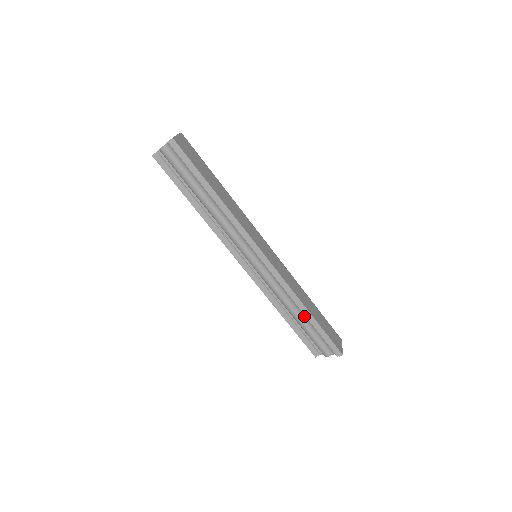
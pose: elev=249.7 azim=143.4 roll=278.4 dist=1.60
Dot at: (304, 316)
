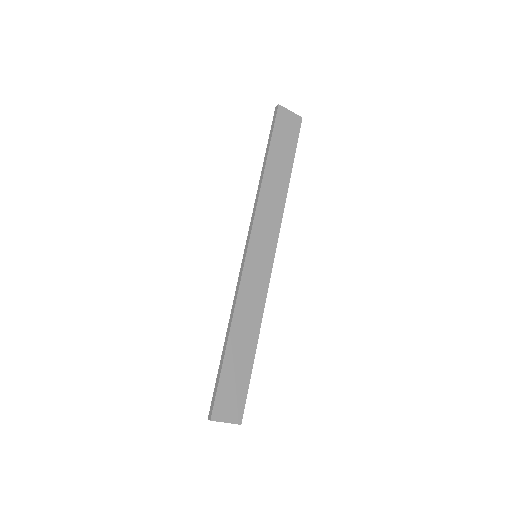
Dot at: occluded
